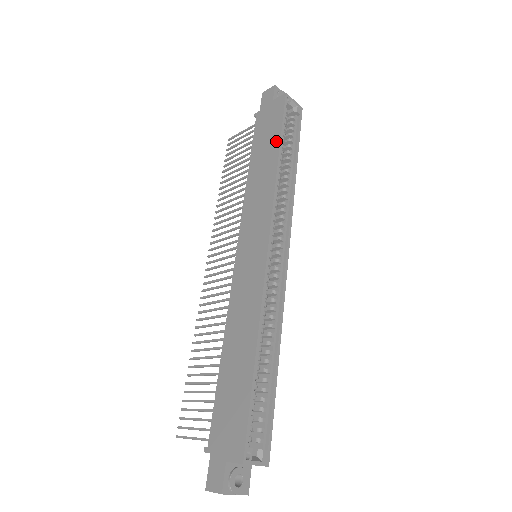
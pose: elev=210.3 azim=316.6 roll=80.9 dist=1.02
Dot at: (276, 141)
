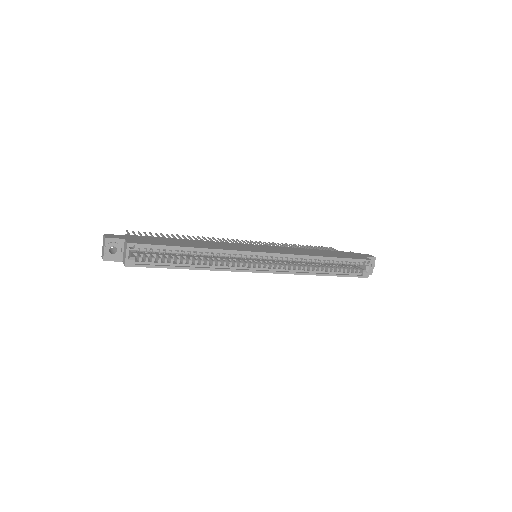
Dot at: (337, 256)
